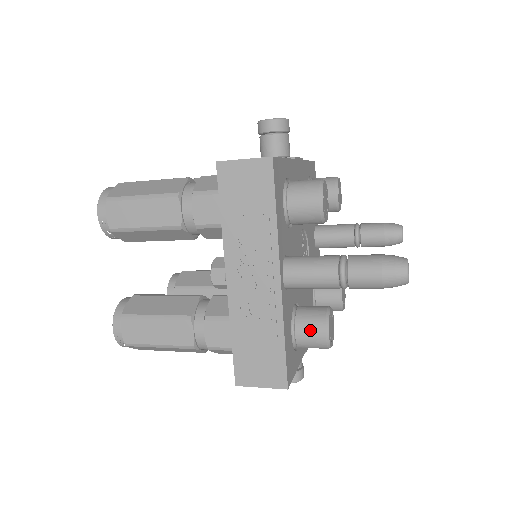
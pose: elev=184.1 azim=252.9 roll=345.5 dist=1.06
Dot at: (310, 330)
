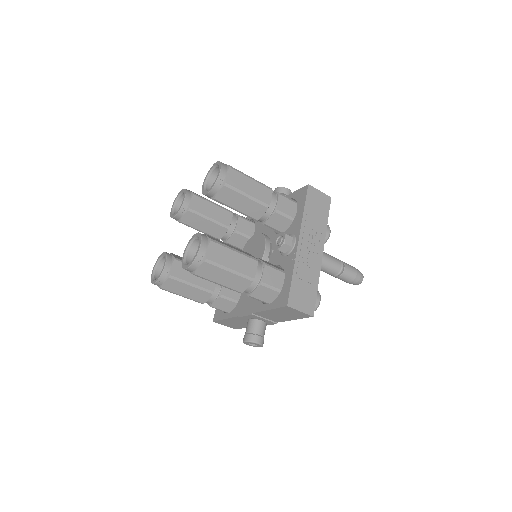
Dot at: occluded
